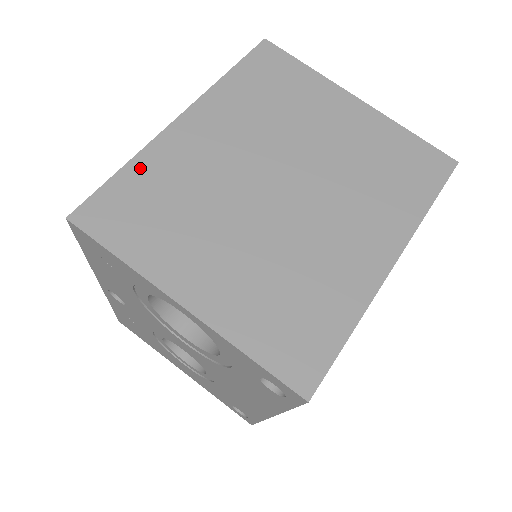
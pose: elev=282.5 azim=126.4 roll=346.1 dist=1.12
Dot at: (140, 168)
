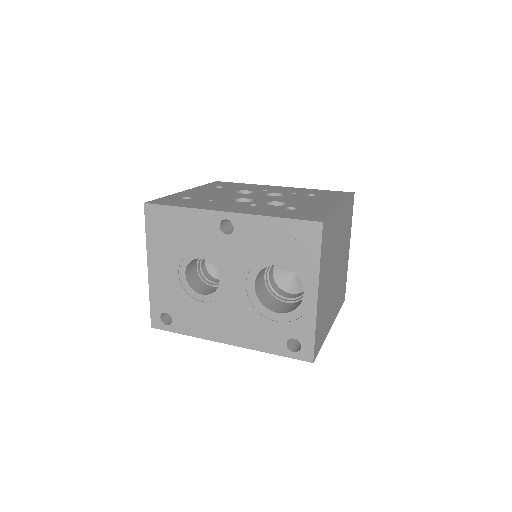
Dot at: (333, 219)
